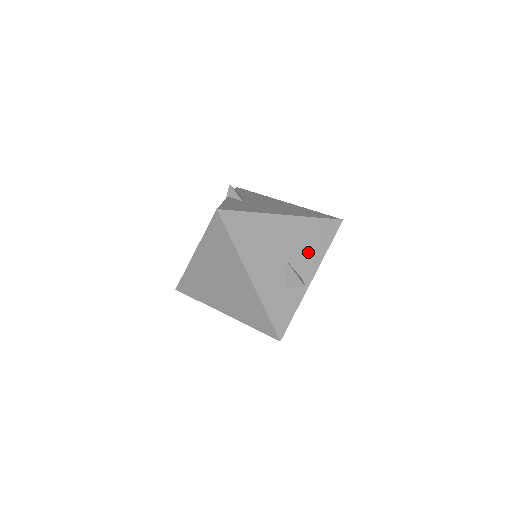
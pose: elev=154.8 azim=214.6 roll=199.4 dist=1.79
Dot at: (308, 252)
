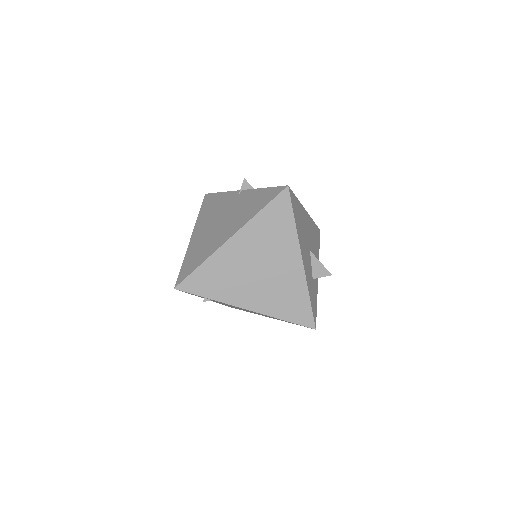
Dot at: (315, 250)
